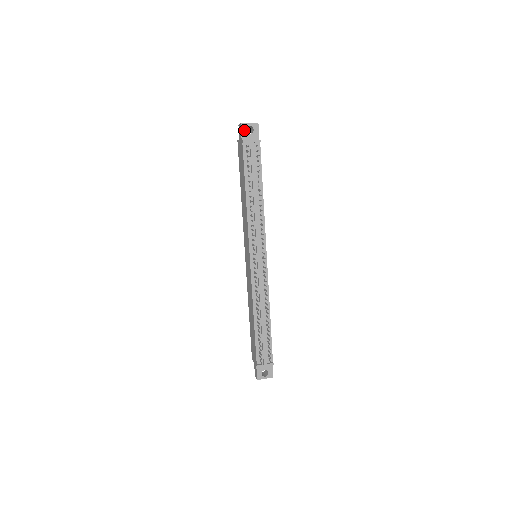
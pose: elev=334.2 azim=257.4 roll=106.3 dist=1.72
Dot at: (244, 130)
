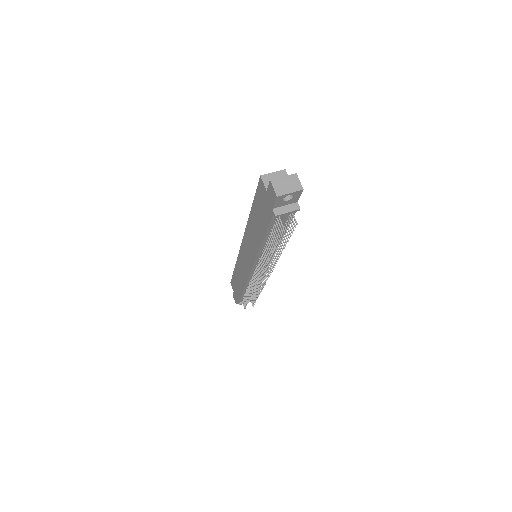
Dot at: (280, 200)
